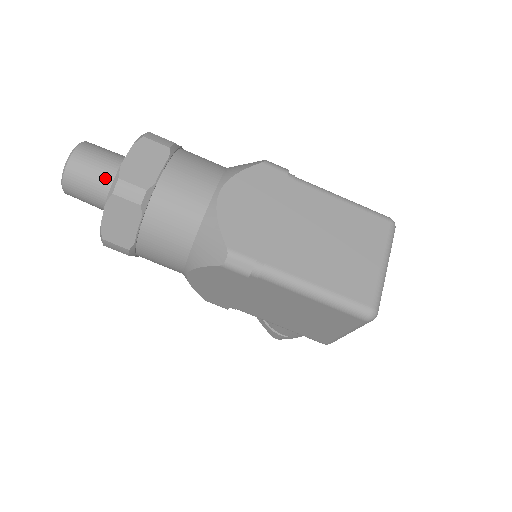
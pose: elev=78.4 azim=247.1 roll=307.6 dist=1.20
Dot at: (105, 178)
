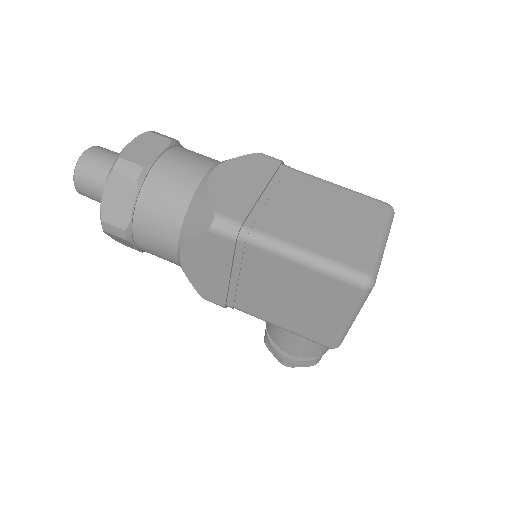
Dot at: occluded
